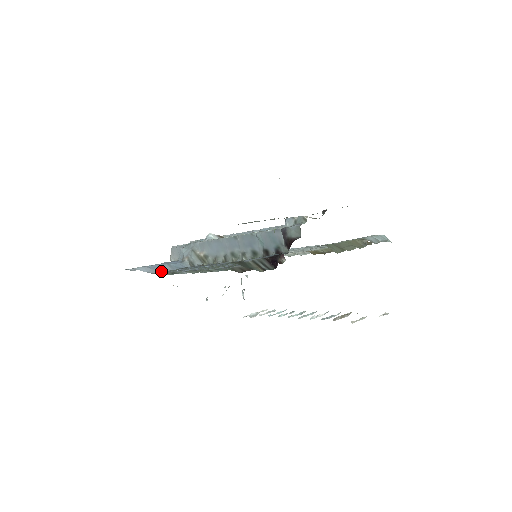
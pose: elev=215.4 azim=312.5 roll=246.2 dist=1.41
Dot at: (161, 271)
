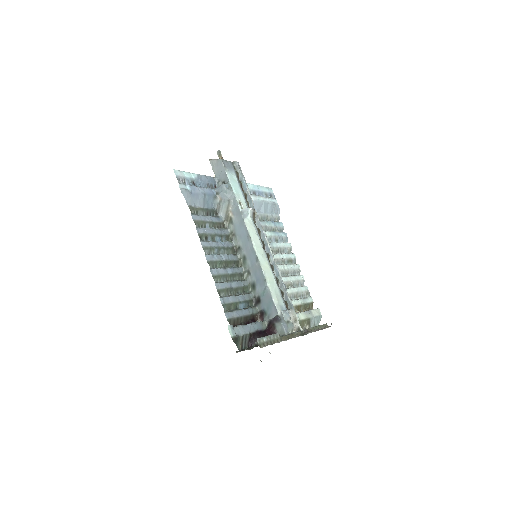
Dot at: (195, 205)
